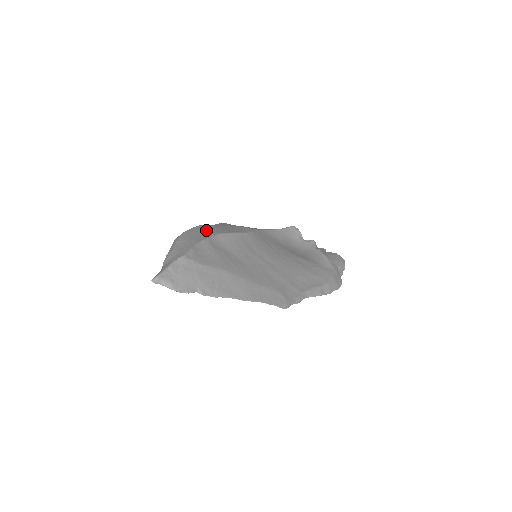
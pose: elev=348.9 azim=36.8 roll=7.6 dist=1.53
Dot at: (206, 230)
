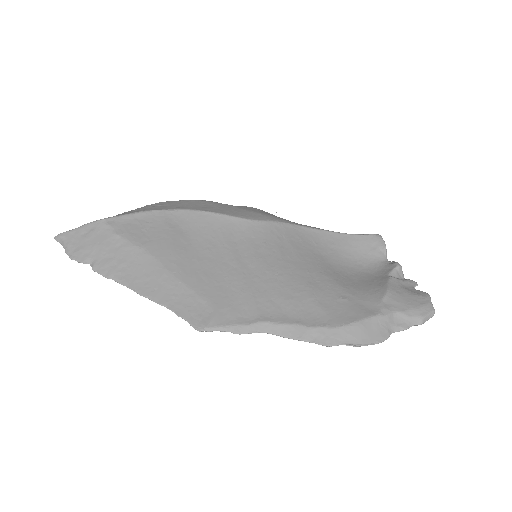
Dot at: (189, 204)
